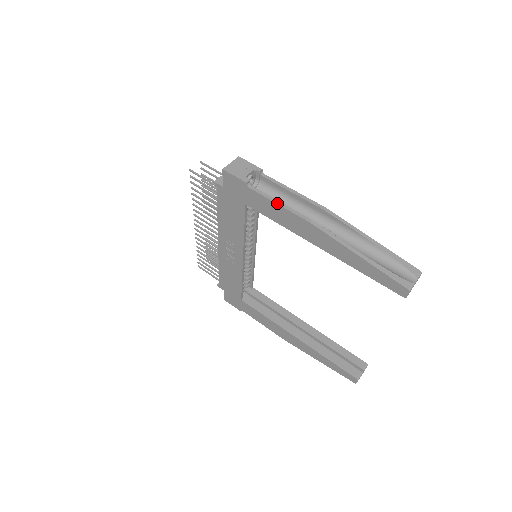
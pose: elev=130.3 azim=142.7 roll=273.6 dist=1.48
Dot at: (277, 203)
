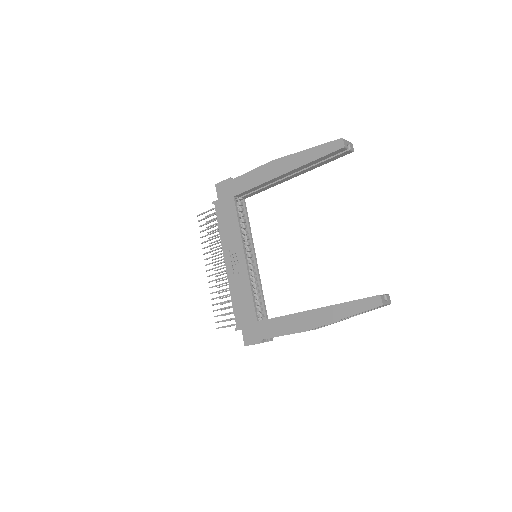
Dot at: (250, 171)
